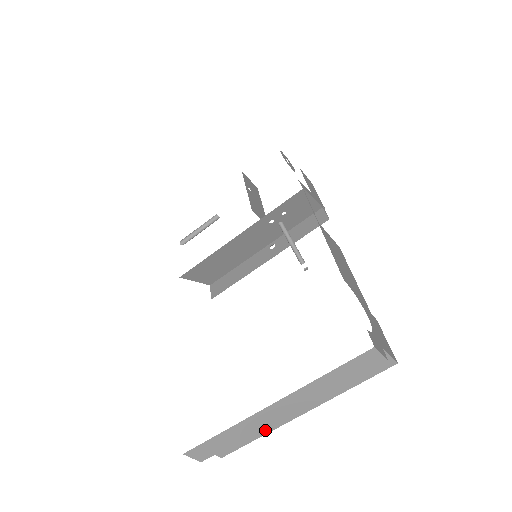
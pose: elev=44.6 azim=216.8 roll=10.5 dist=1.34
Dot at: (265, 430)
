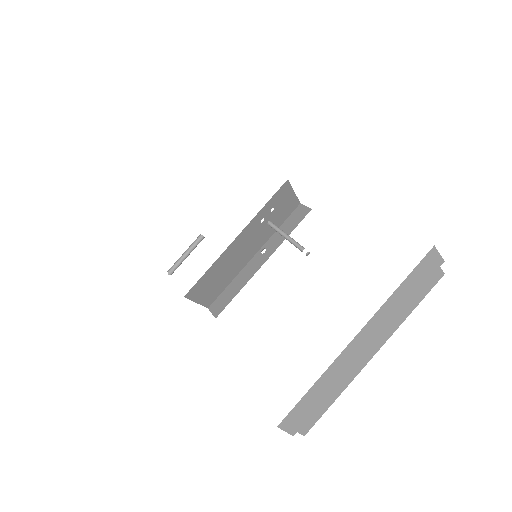
Dot at: (343, 385)
